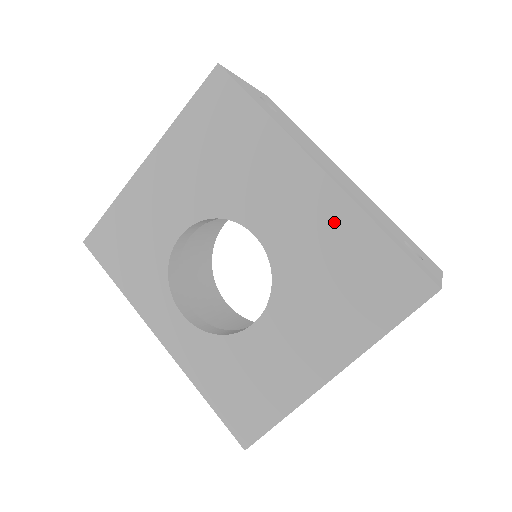
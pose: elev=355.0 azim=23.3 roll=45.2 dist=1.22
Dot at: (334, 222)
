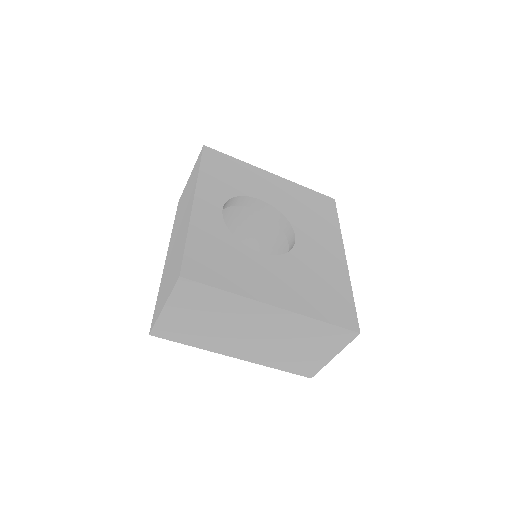
Dot at: (335, 271)
